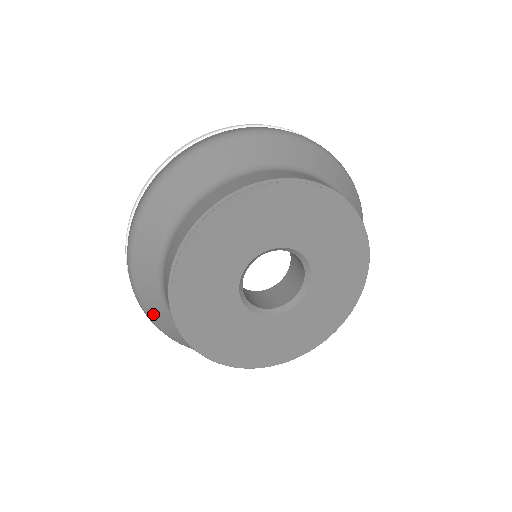
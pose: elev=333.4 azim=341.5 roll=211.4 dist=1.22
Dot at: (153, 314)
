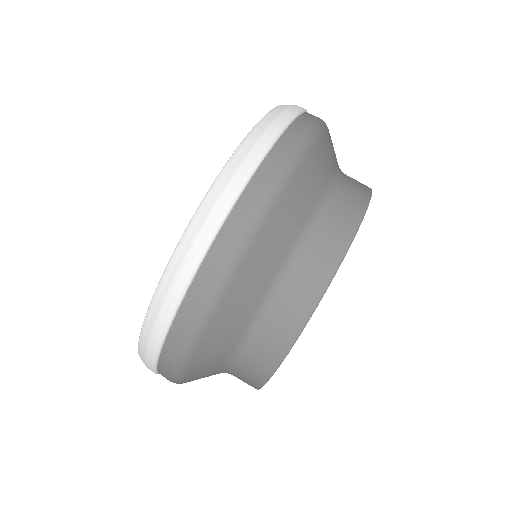
Dot at: occluded
